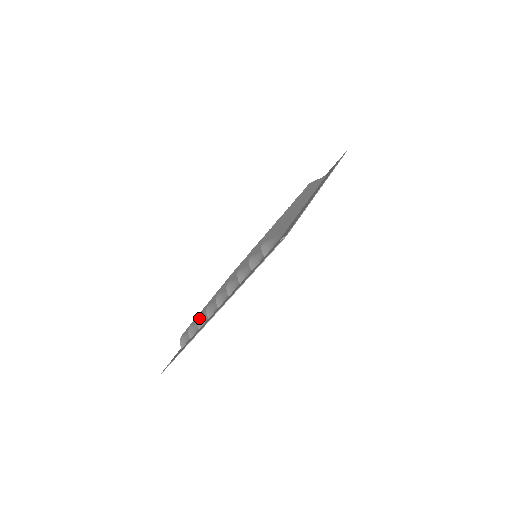
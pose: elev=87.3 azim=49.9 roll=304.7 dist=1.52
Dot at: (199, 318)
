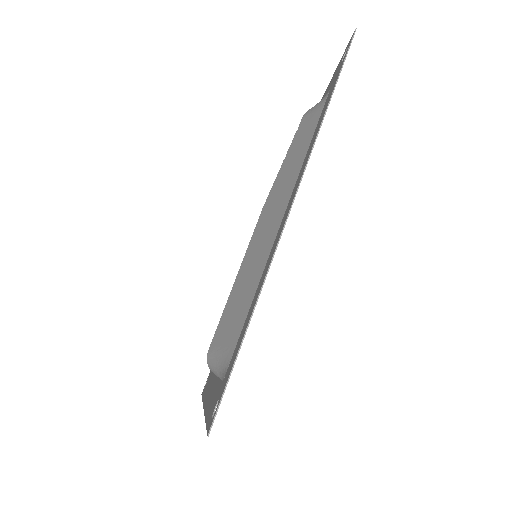
Dot at: occluded
